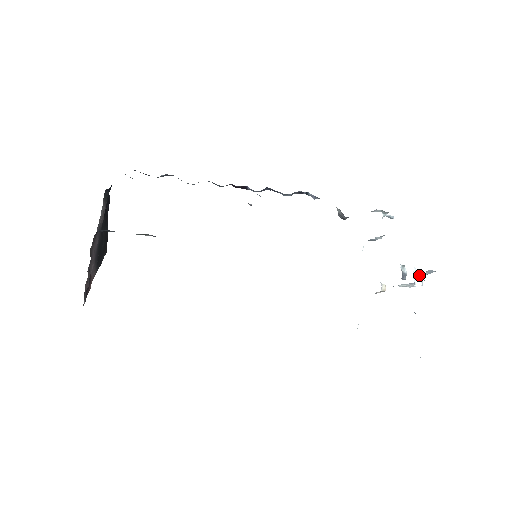
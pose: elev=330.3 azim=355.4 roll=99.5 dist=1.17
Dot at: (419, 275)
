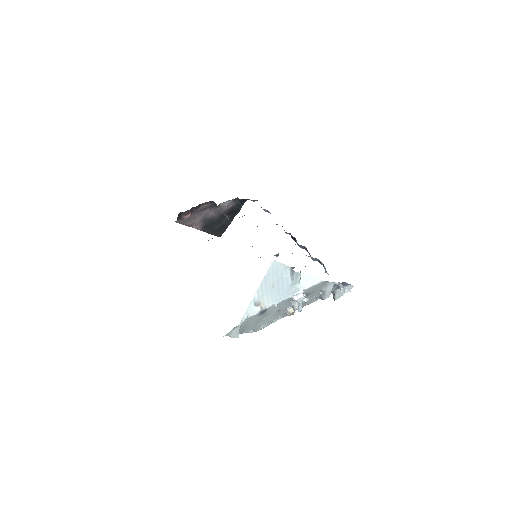
Dot at: (301, 295)
